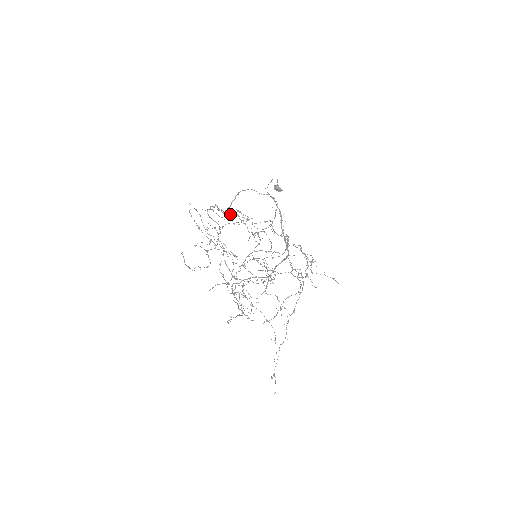
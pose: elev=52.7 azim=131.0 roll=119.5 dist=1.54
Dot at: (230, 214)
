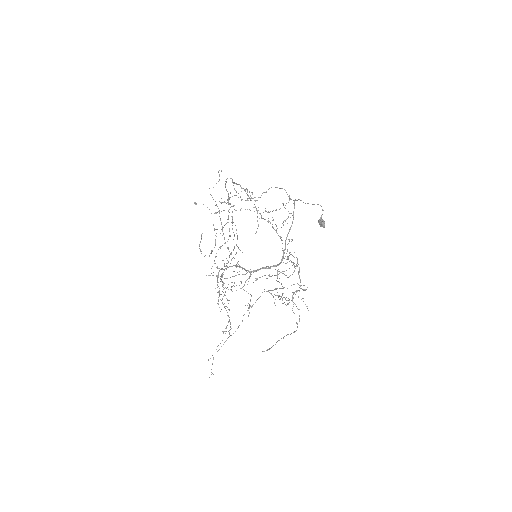
Dot at: (251, 200)
